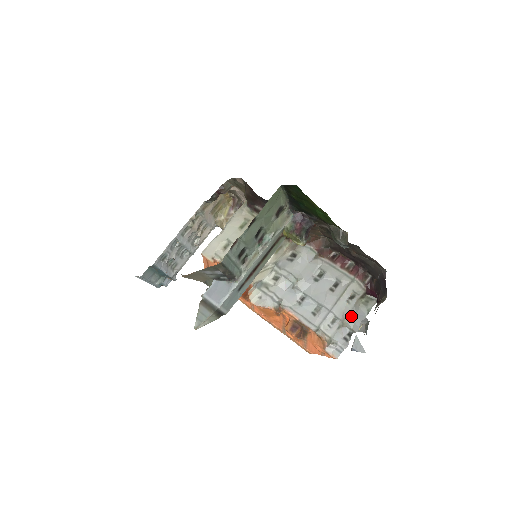
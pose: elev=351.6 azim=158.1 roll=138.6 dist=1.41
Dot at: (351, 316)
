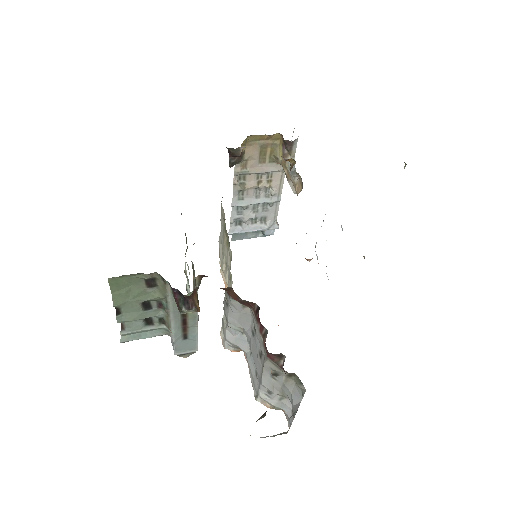
Dot at: (286, 393)
